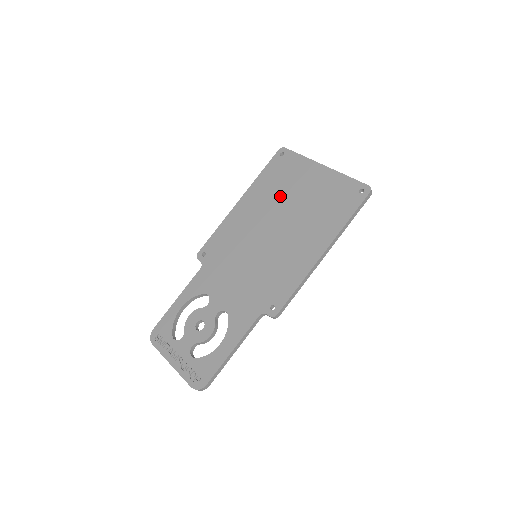
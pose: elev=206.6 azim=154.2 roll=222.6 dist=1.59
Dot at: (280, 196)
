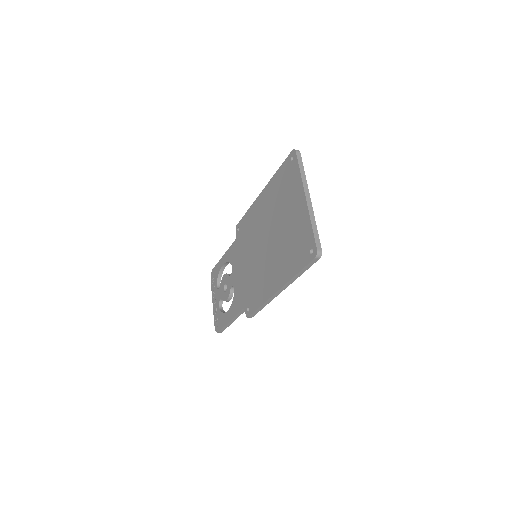
Dot at: (277, 209)
